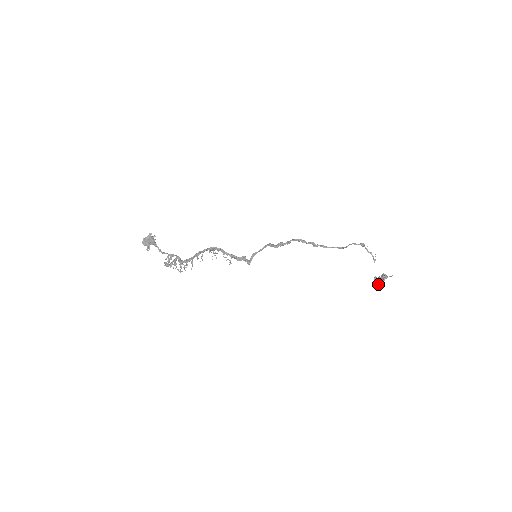
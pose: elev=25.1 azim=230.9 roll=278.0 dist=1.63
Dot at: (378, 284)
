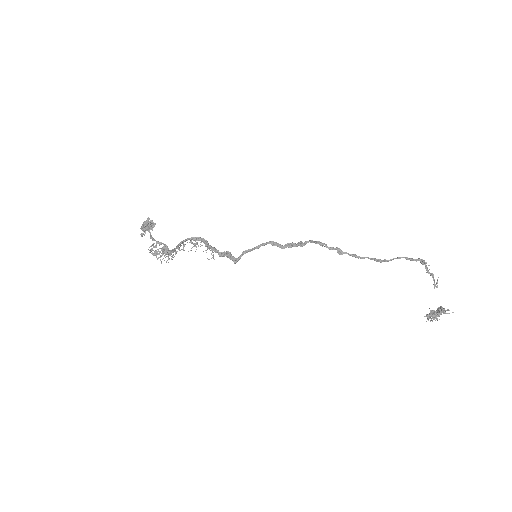
Dot at: (430, 320)
